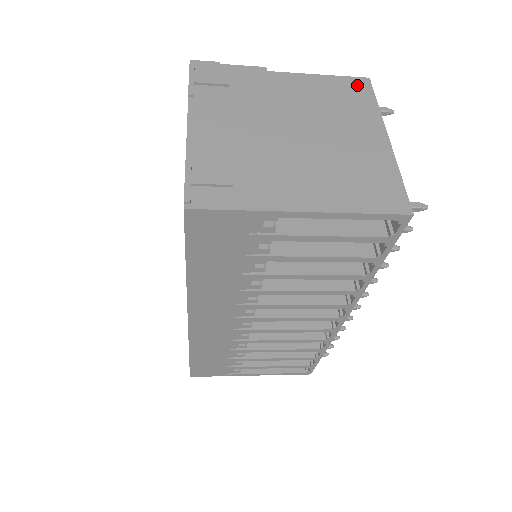
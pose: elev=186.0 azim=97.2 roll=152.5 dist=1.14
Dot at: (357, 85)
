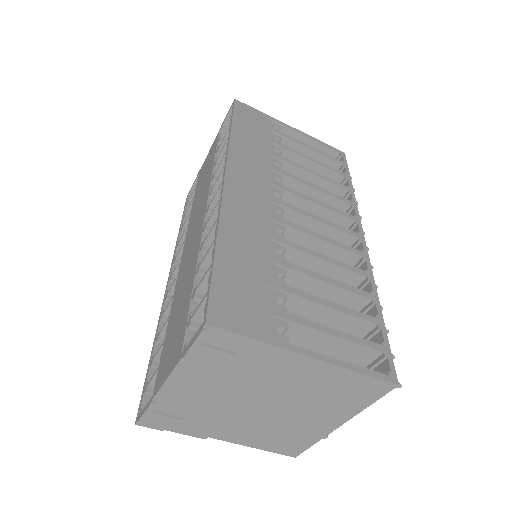
Dot at: occluded
